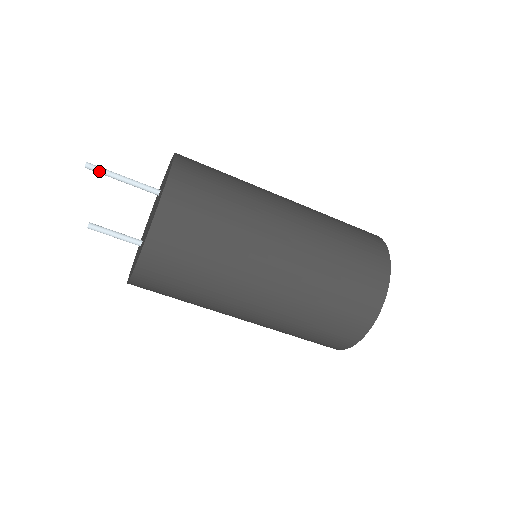
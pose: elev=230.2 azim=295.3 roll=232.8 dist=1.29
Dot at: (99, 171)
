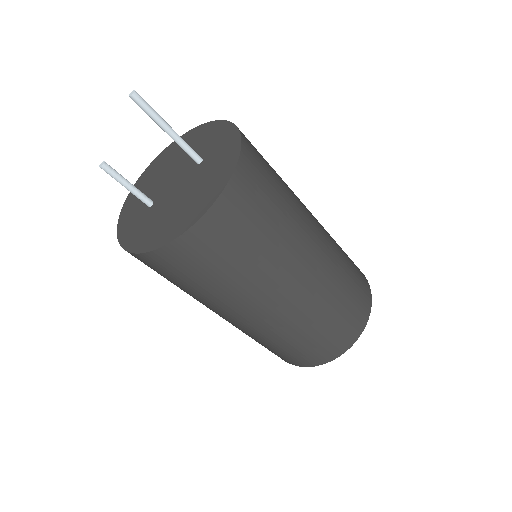
Dot at: (144, 110)
